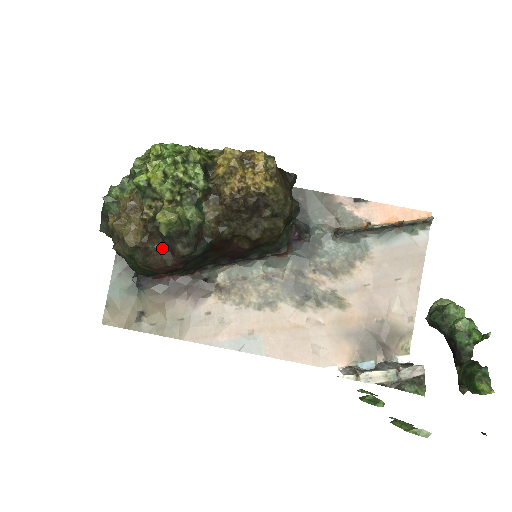
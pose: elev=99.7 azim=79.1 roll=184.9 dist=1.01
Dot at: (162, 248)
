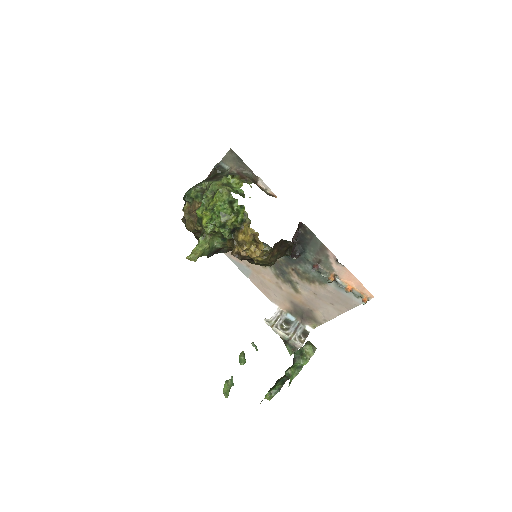
Dot at: occluded
